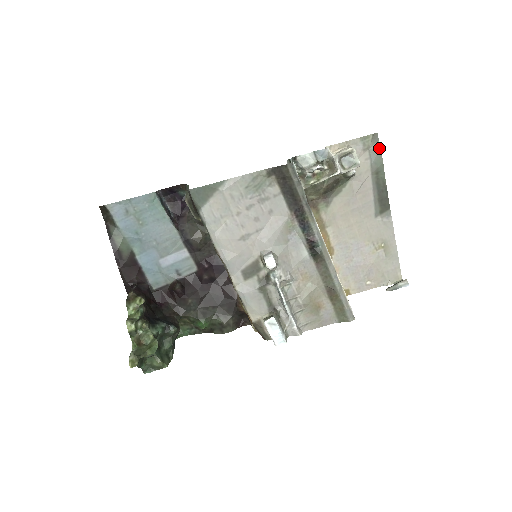
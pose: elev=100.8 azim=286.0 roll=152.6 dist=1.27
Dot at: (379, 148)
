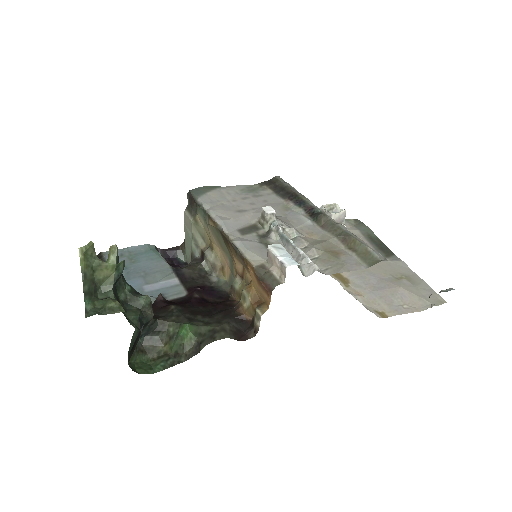
Dot at: (363, 224)
